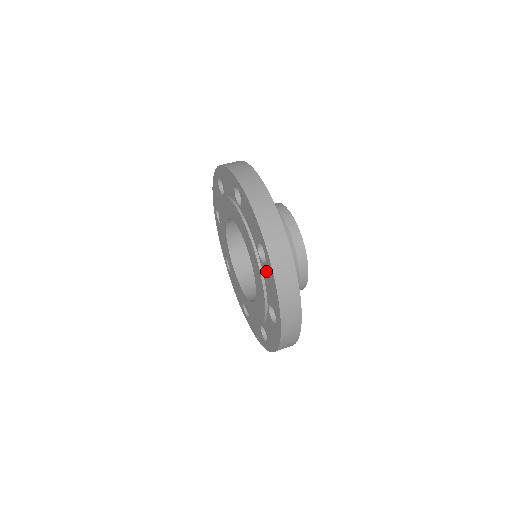
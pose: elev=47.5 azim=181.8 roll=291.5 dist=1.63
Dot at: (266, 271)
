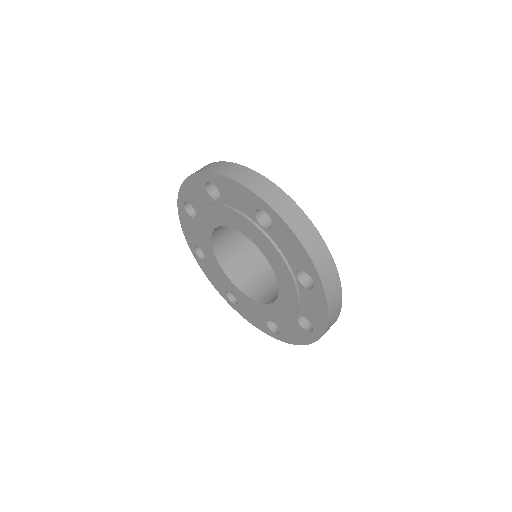
Dot at: (309, 295)
